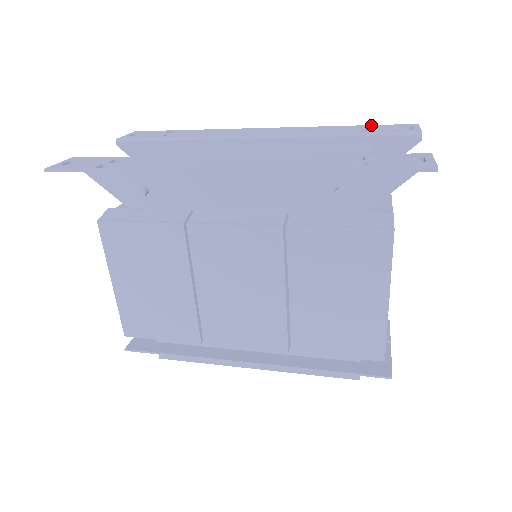
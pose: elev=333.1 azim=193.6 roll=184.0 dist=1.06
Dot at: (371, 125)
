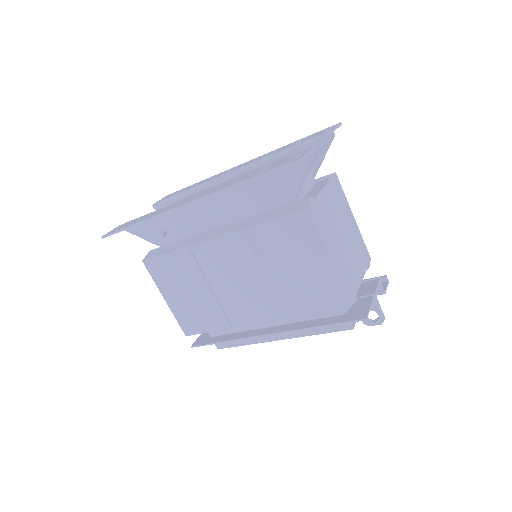
Dot at: (309, 135)
